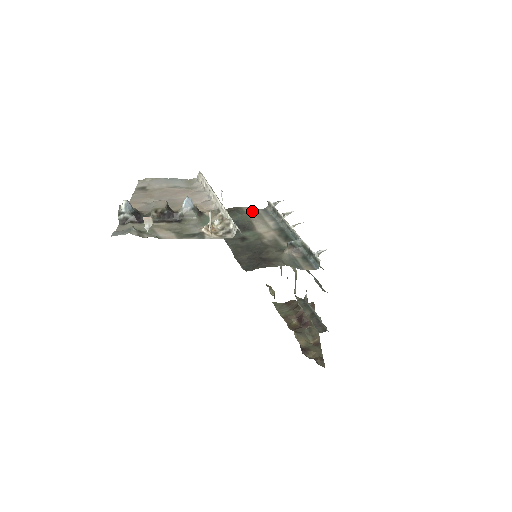
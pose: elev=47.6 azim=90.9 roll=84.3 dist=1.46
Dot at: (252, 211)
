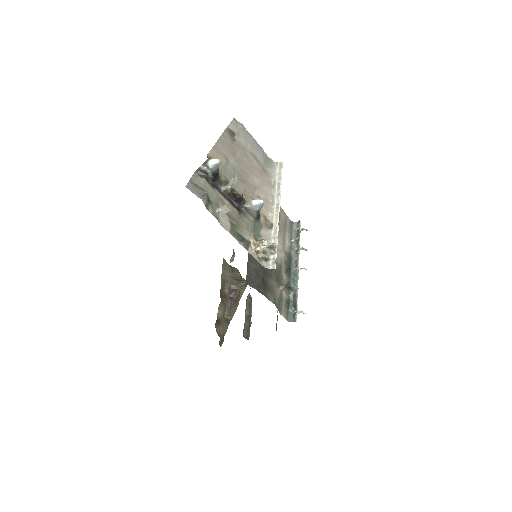
Dot at: (283, 217)
